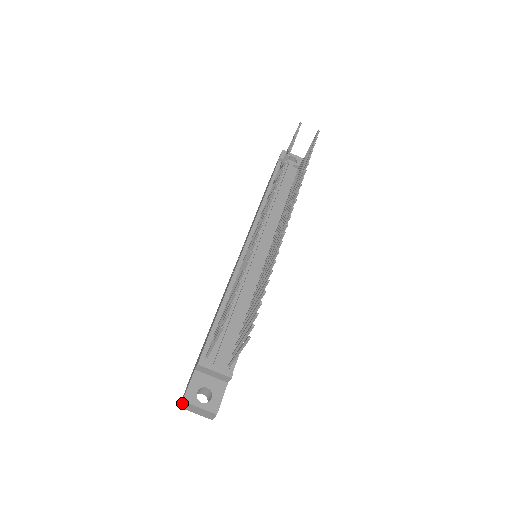
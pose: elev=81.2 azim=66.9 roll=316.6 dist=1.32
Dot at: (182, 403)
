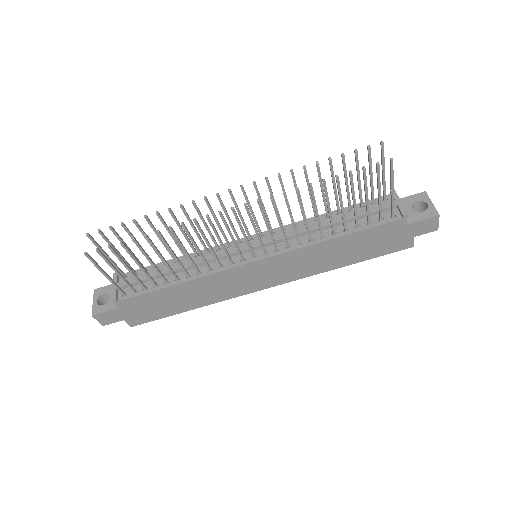
Dot at: occluded
